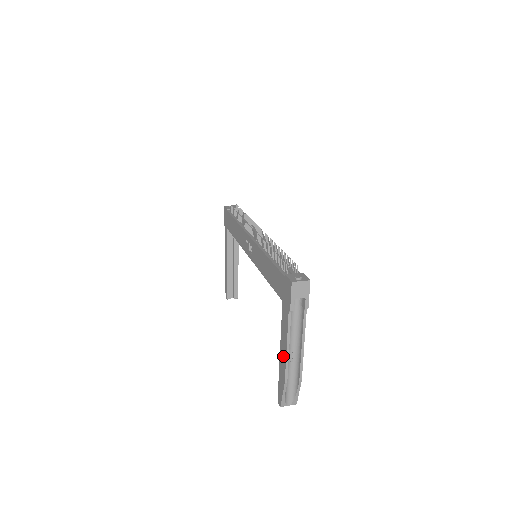
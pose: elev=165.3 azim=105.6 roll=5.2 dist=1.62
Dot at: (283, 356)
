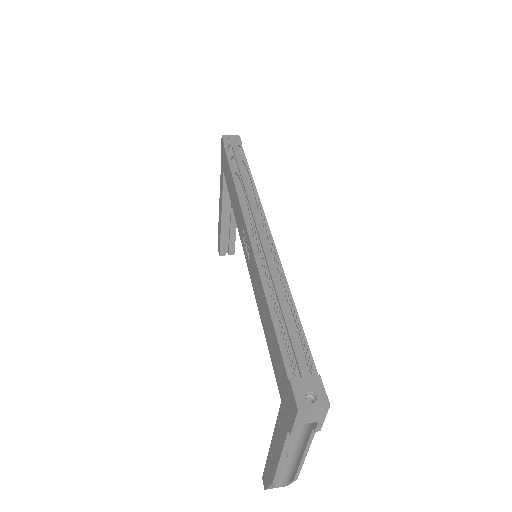
Dot at: (274, 457)
